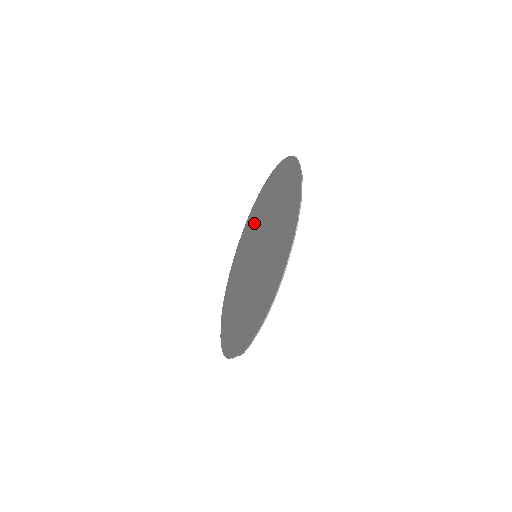
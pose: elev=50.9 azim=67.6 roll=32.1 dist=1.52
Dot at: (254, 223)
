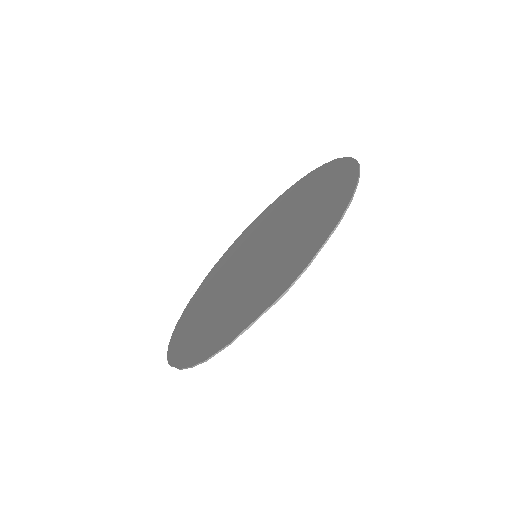
Dot at: (230, 260)
